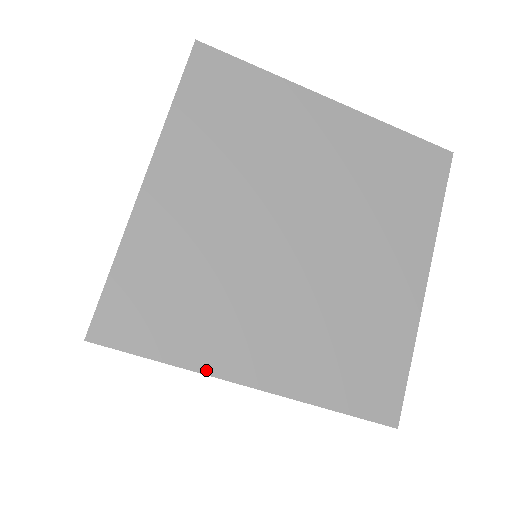
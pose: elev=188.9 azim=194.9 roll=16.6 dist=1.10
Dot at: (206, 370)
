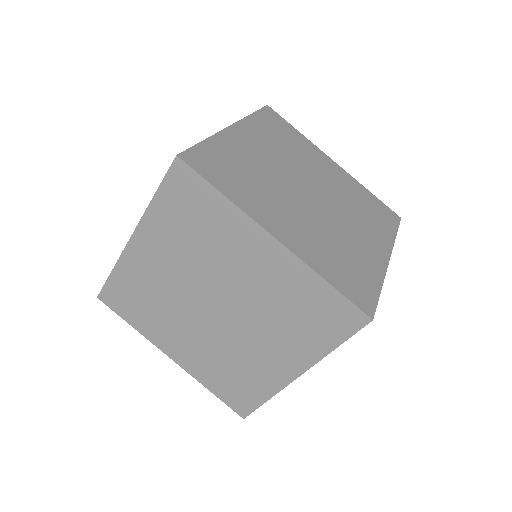
Dot at: (149, 339)
